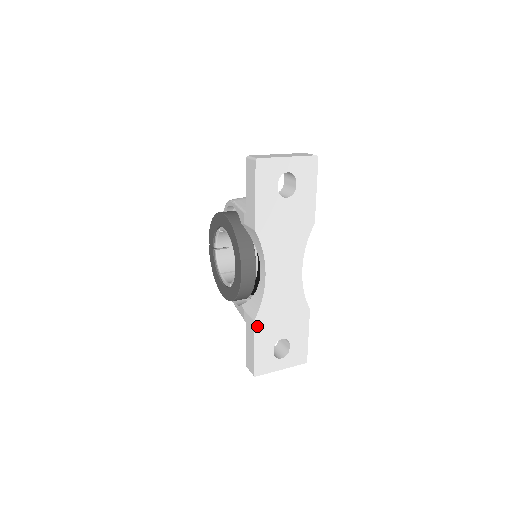
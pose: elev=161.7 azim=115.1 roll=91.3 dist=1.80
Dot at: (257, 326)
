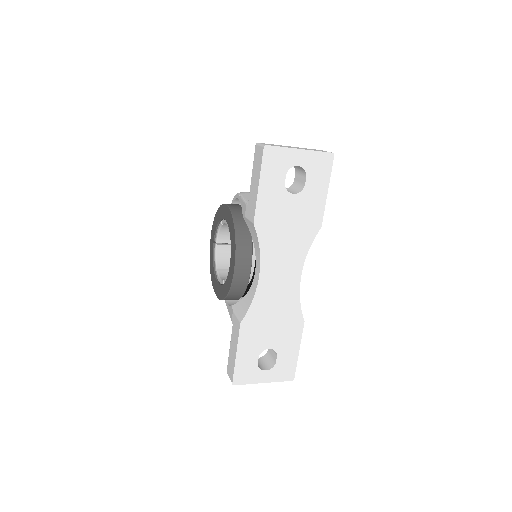
Dot at: (243, 329)
